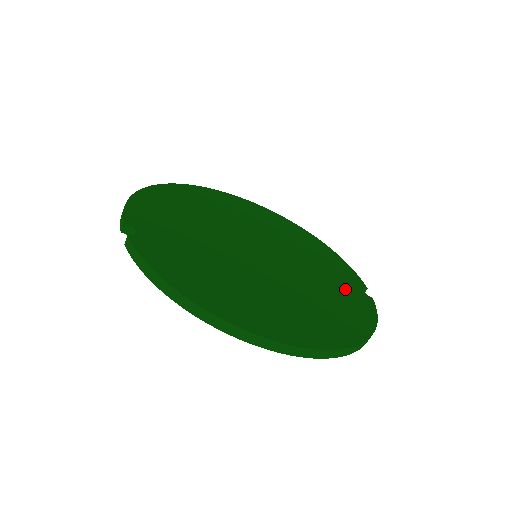
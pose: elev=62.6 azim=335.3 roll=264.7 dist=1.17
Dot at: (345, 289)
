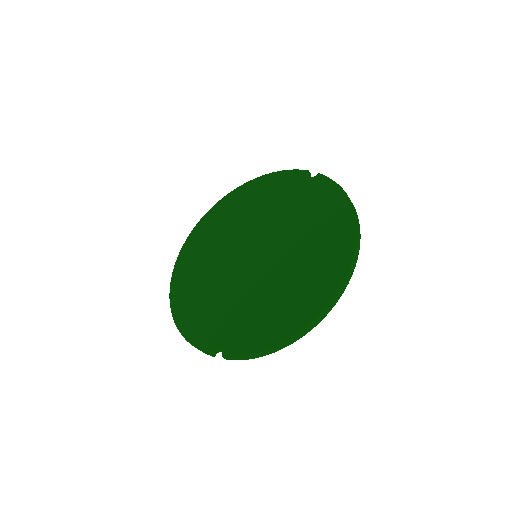
Dot at: (305, 195)
